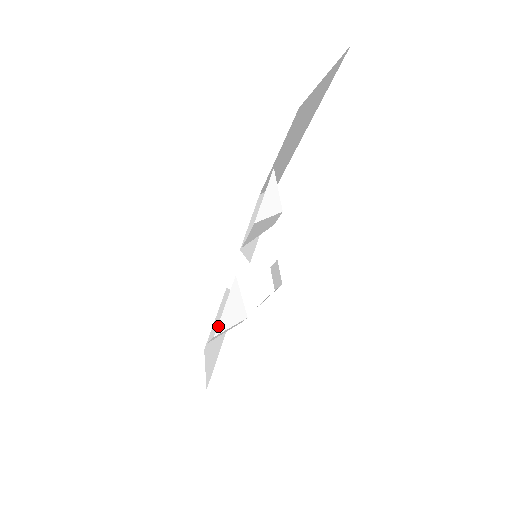
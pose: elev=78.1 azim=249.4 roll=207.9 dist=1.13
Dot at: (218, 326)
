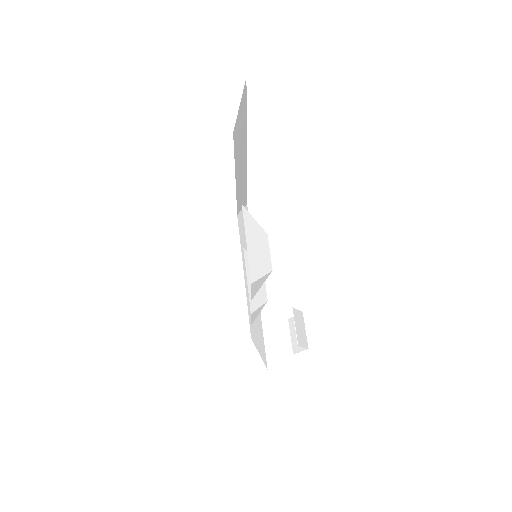
Dot at: occluded
